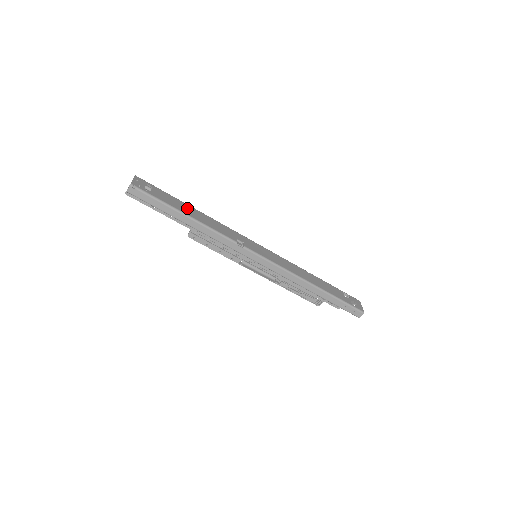
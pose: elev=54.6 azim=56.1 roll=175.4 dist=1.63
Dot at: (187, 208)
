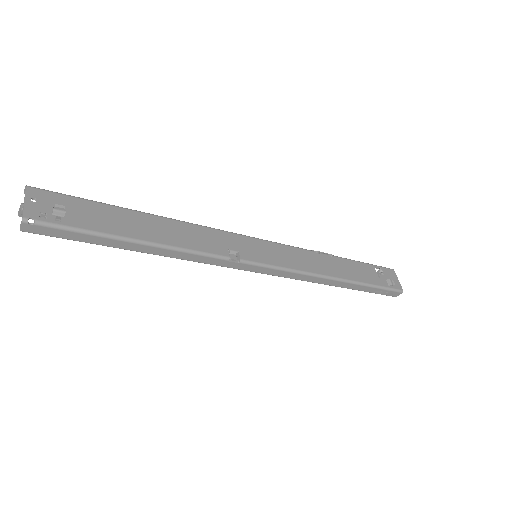
Dot at: (137, 222)
